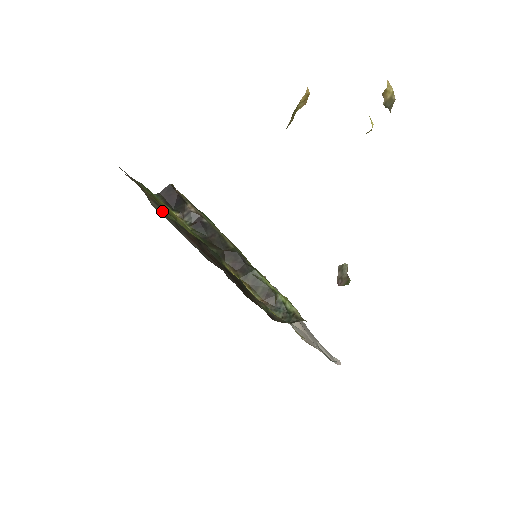
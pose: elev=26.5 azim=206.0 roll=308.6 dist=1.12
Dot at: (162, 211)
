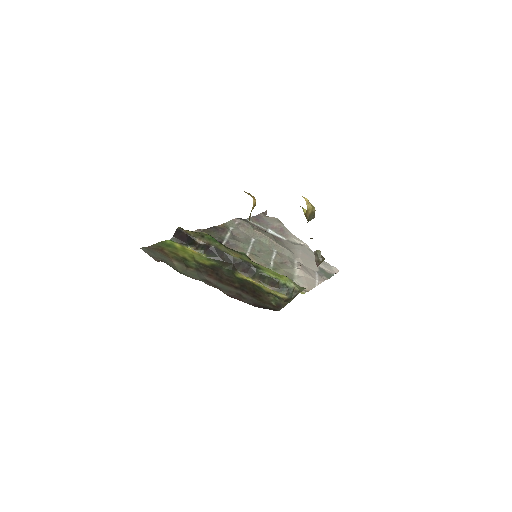
Dot at: (184, 266)
